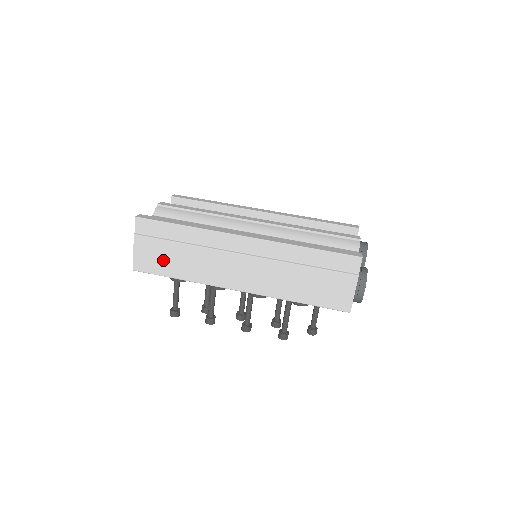
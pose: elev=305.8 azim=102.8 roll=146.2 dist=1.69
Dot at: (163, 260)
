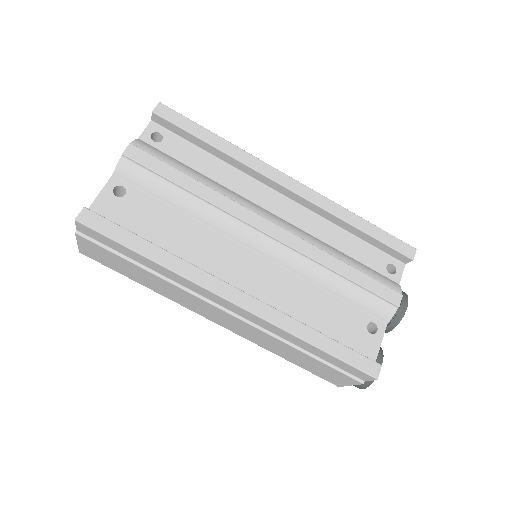
Dot at: (119, 266)
